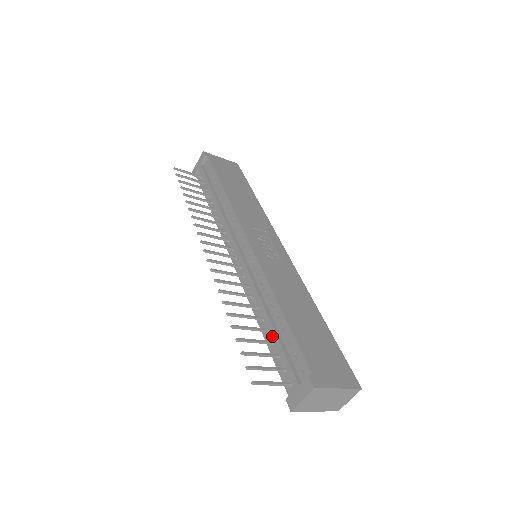
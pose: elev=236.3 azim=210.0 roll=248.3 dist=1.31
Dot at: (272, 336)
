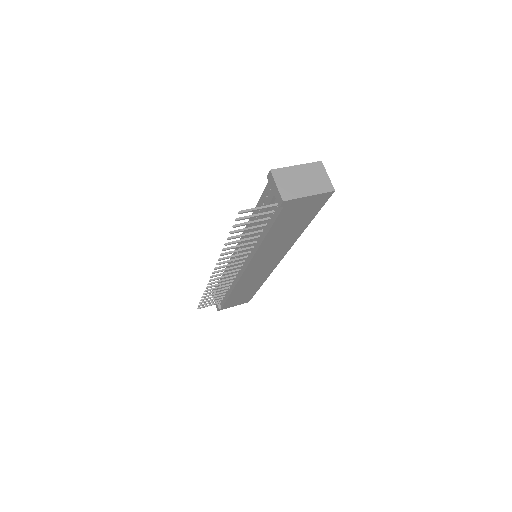
Dot at: occluded
